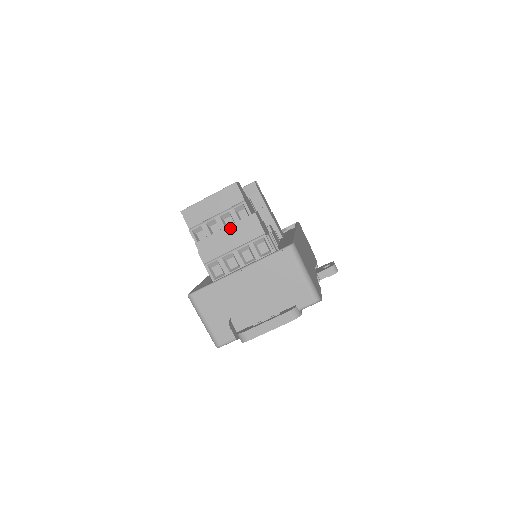
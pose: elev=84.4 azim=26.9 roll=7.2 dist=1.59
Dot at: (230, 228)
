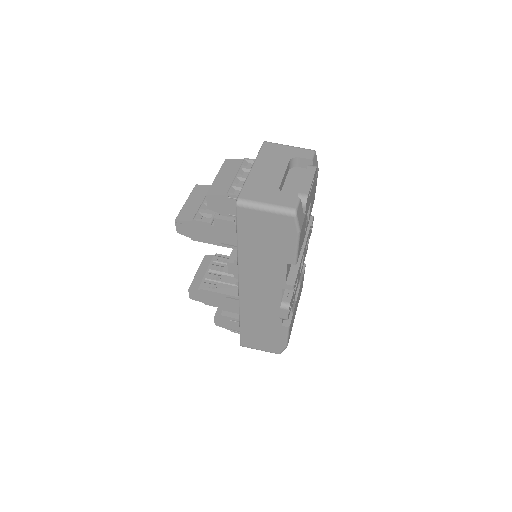
Dot at: (220, 174)
